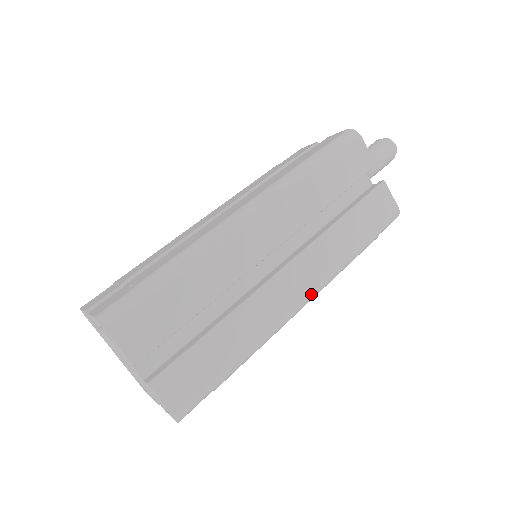
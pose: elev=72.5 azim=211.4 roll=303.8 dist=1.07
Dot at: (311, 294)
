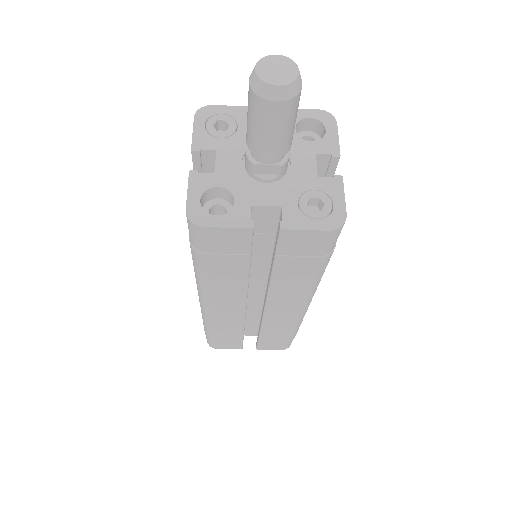
Dot at: (304, 305)
